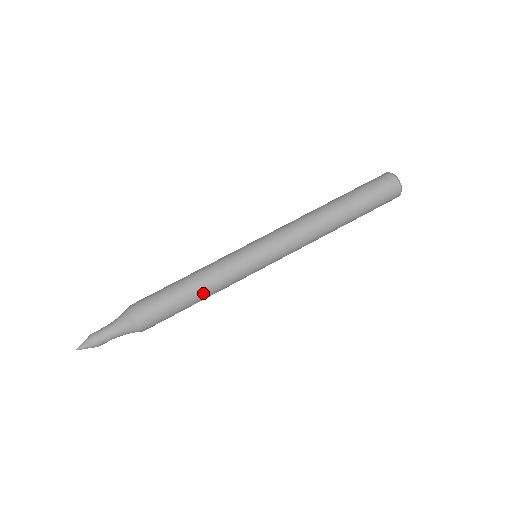
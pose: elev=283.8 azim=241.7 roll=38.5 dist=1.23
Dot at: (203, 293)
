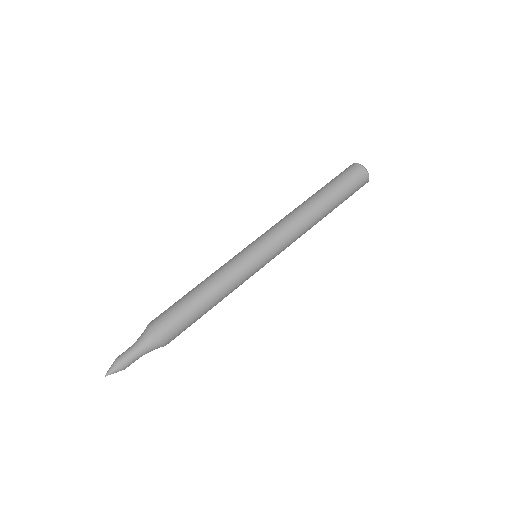
Dot at: (214, 294)
